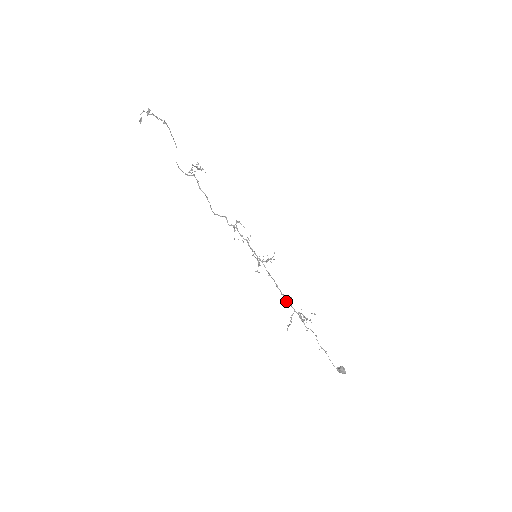
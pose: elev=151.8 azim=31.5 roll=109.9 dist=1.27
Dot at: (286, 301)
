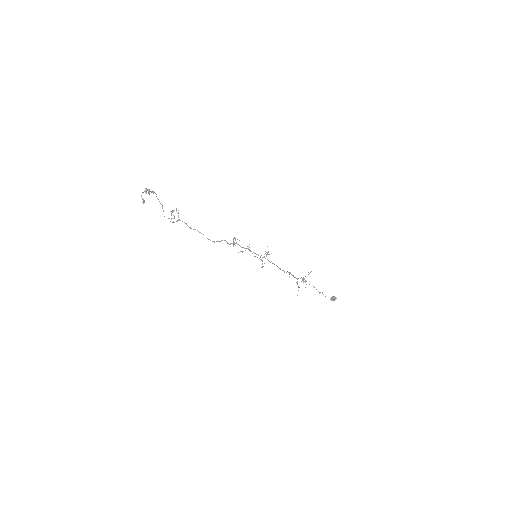
Dot at: occluded
